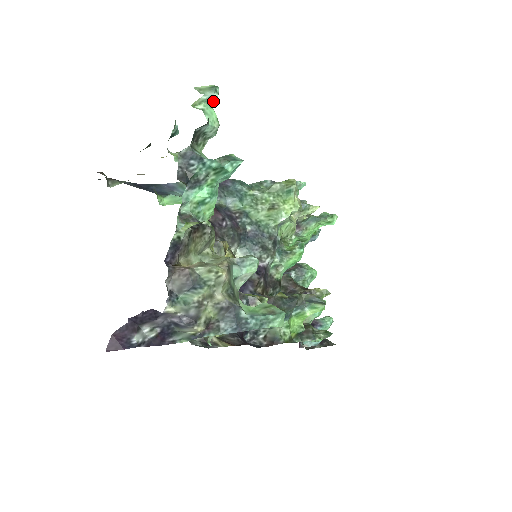
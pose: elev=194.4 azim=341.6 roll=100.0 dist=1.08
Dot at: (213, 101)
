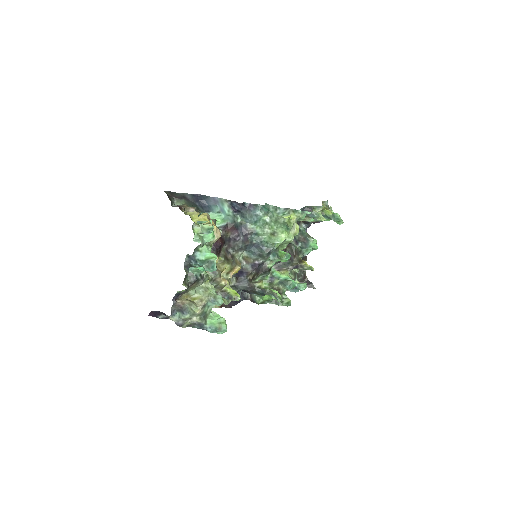
Dot at: (209, 233)
